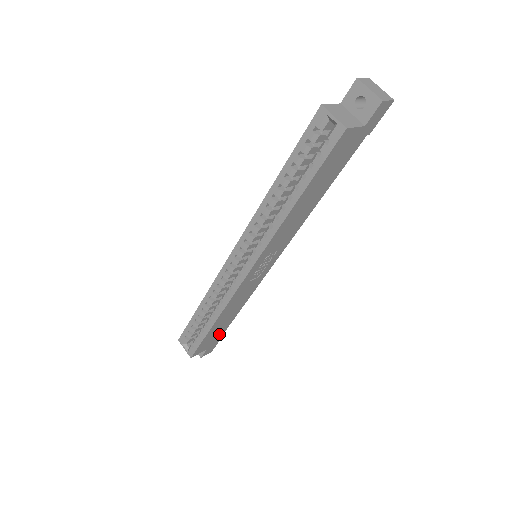
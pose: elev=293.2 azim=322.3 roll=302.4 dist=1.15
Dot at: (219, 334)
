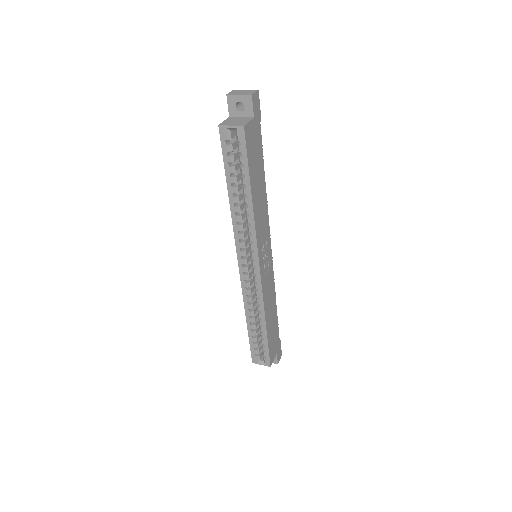
Dot at: (276, 335)
